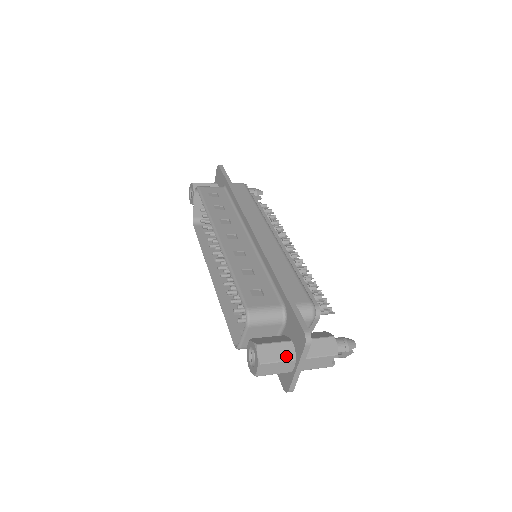
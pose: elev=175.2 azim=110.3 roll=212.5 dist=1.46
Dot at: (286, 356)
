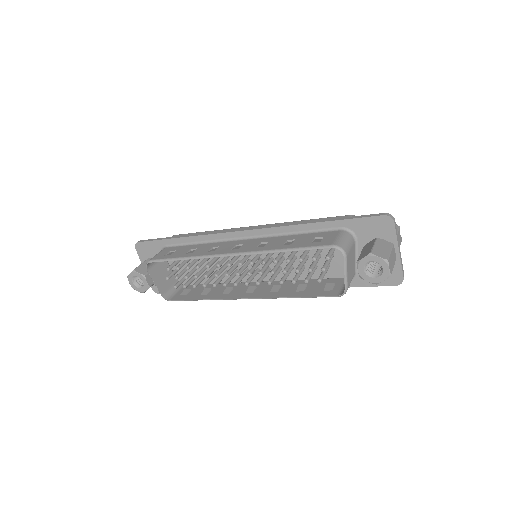
Dot at: (388, 246)
